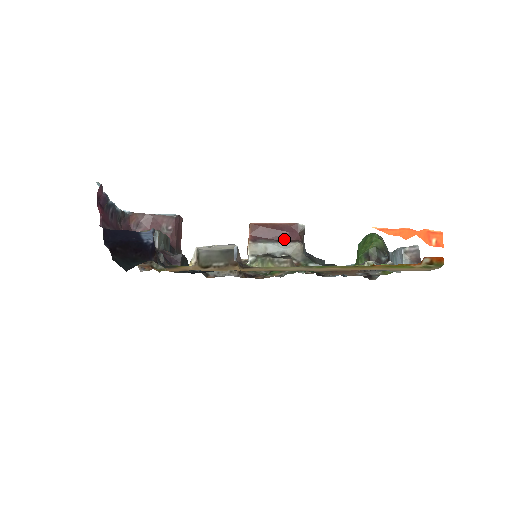
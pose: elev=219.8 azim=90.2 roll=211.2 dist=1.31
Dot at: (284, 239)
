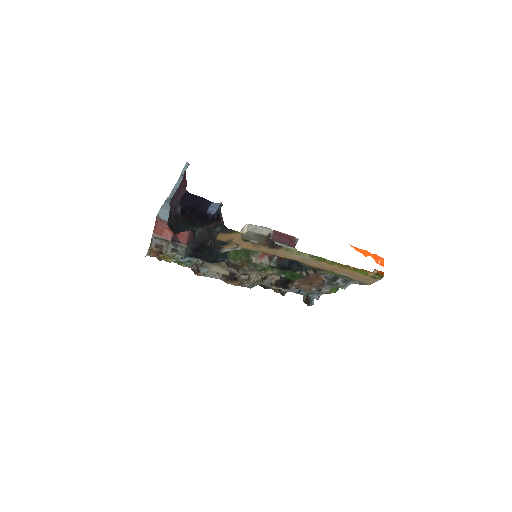
Dot at: (287, 243)
